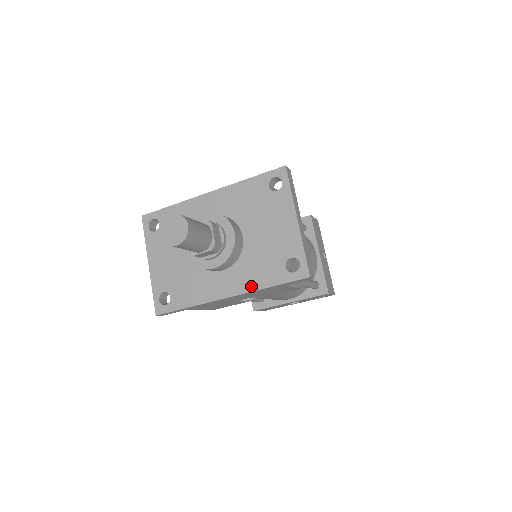
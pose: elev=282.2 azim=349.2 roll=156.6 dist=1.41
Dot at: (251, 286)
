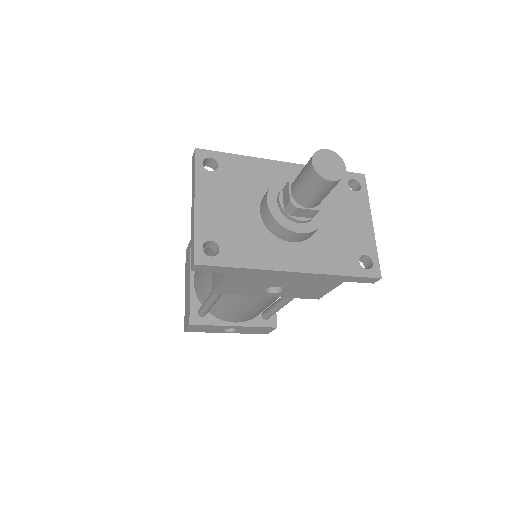
Dot at: (322, 268)
